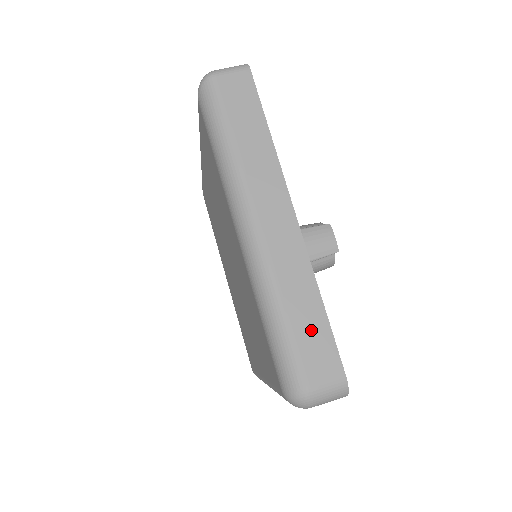
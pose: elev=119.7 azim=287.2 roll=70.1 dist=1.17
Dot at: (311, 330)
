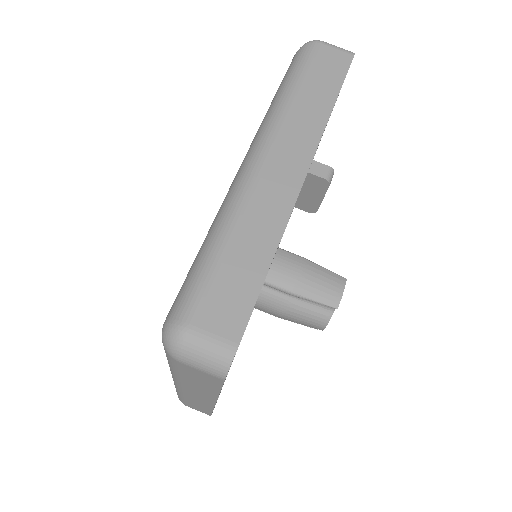
Dot at: (239, 277)
